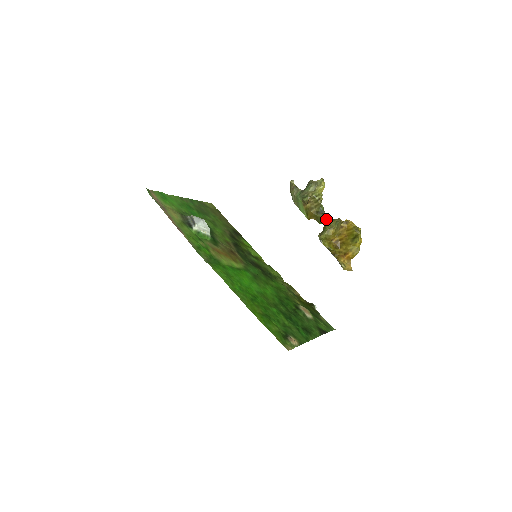
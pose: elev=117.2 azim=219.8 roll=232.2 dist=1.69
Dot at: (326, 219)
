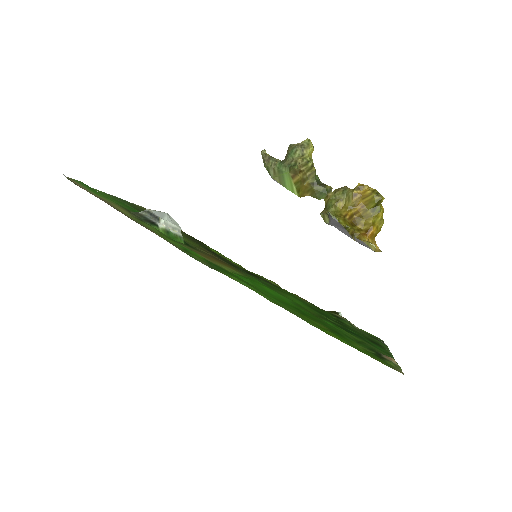
Dot at: (327, 191)
